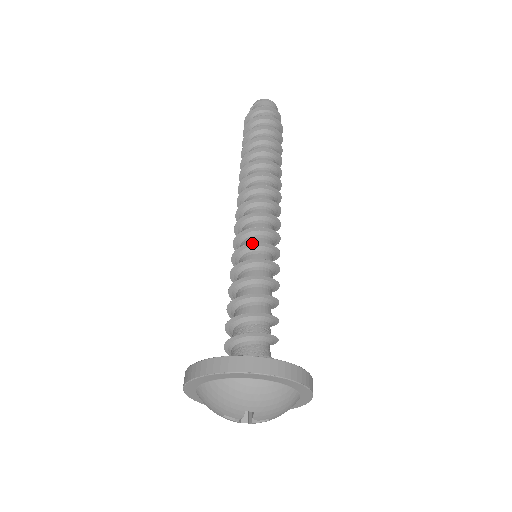
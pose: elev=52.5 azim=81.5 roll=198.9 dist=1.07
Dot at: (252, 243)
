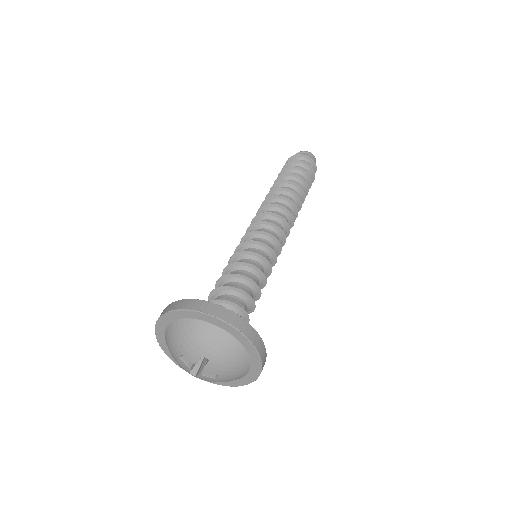
Dot at: occluded
